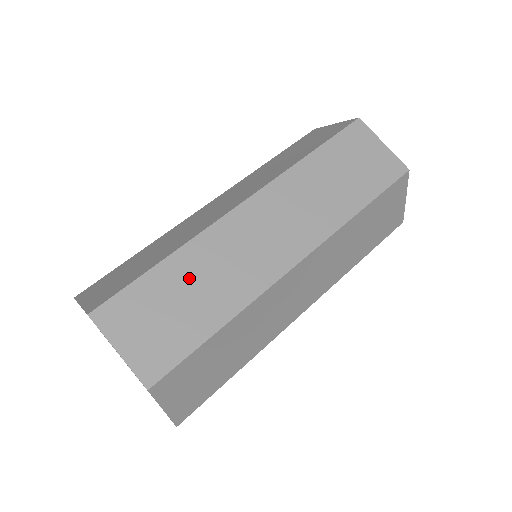
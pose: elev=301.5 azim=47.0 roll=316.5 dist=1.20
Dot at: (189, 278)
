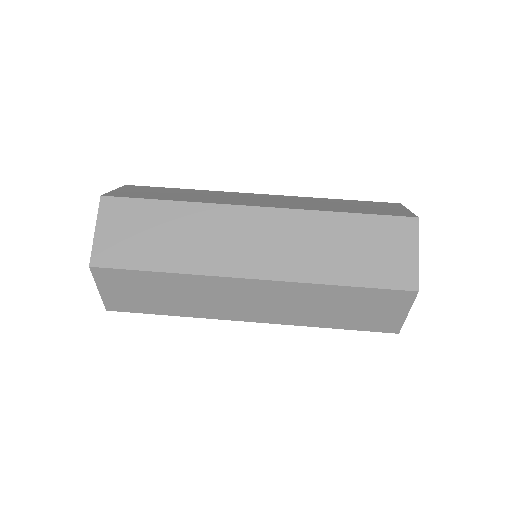
Dot at: (174, 225)
